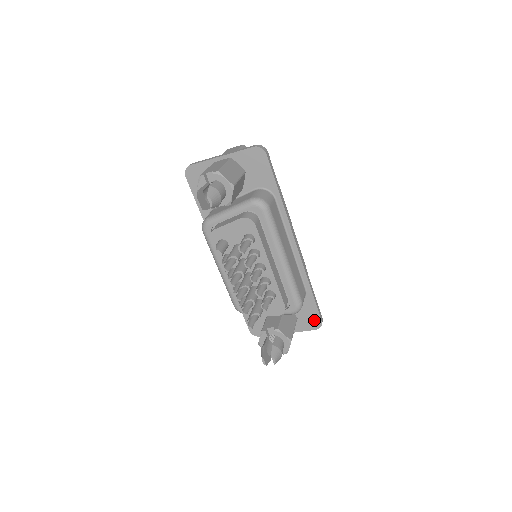
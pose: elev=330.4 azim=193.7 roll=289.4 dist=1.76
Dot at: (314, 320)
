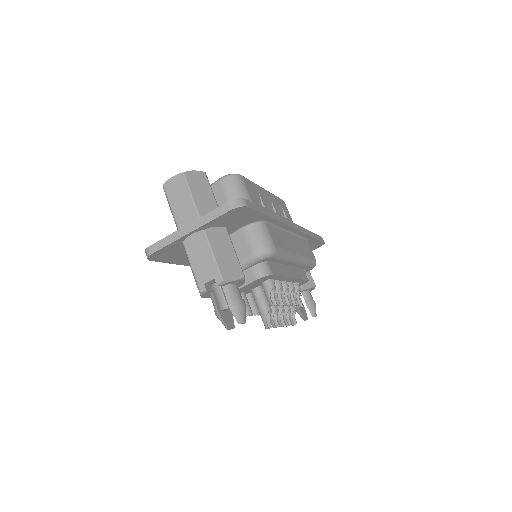
Dot at: (317, 245)
